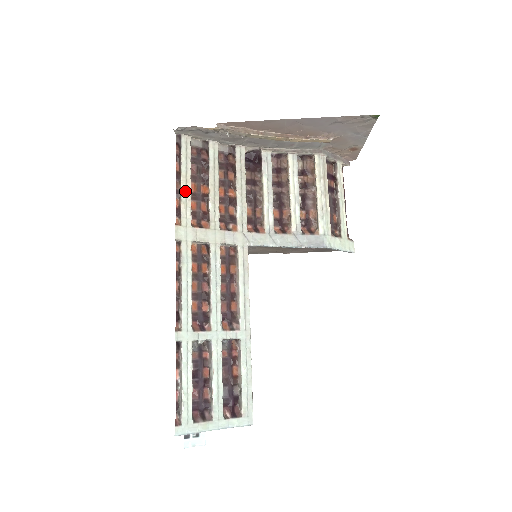
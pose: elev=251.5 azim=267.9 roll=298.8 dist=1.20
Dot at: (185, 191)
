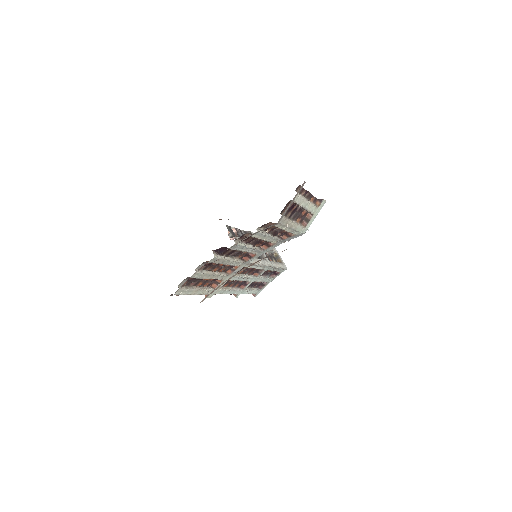
Dot at: (199, 293)
